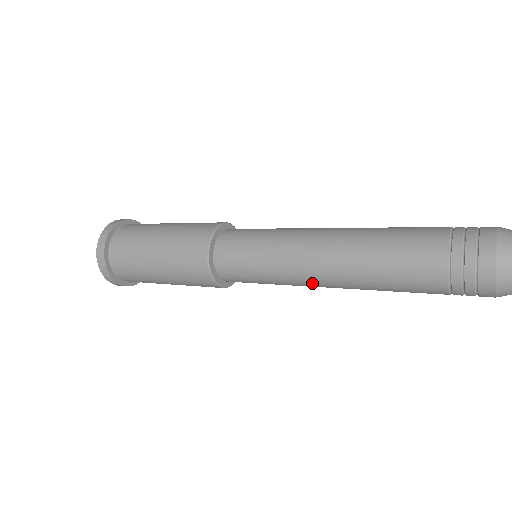
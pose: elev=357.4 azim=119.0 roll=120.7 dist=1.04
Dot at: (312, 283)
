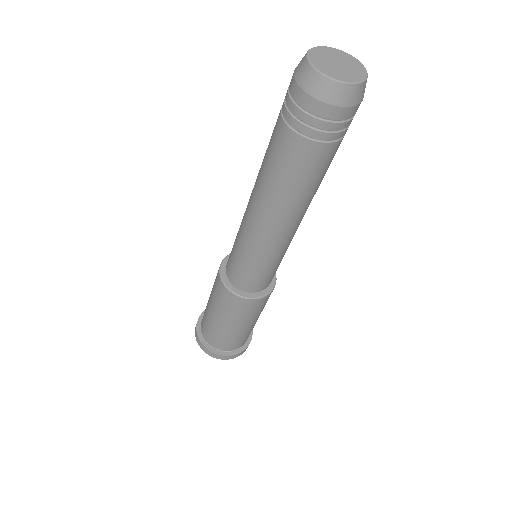
Dot at: (250, 222)
